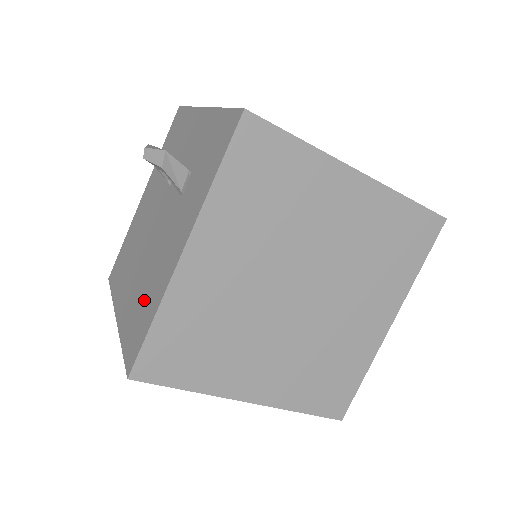
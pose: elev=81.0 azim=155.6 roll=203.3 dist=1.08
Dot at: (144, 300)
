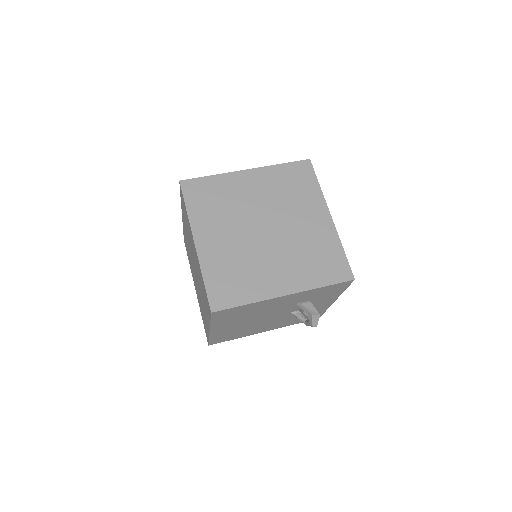
Dot at: occluded
